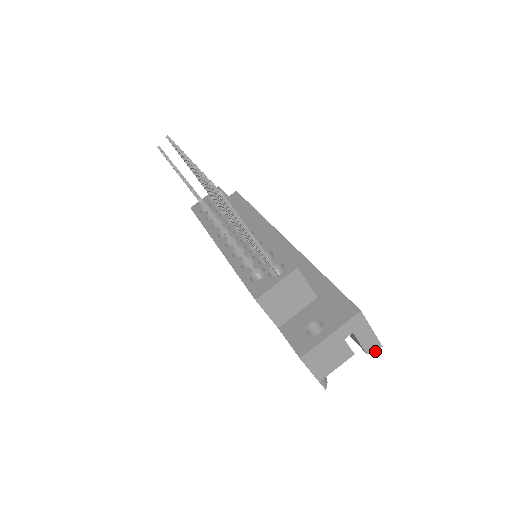
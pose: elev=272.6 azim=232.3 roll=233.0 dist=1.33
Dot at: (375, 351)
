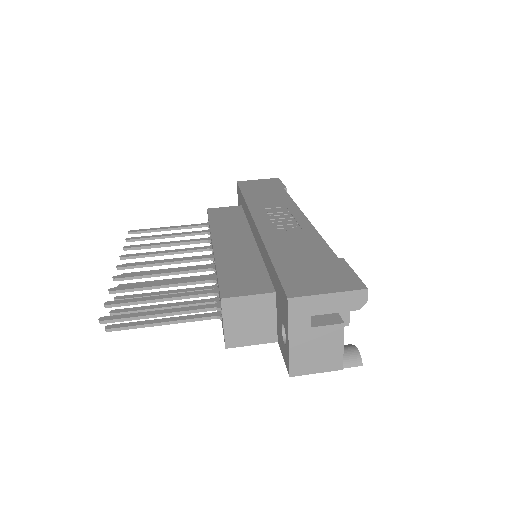
Dot at: (366, 299)
